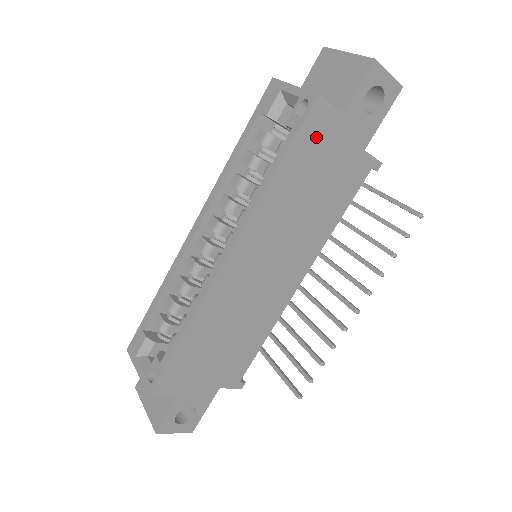
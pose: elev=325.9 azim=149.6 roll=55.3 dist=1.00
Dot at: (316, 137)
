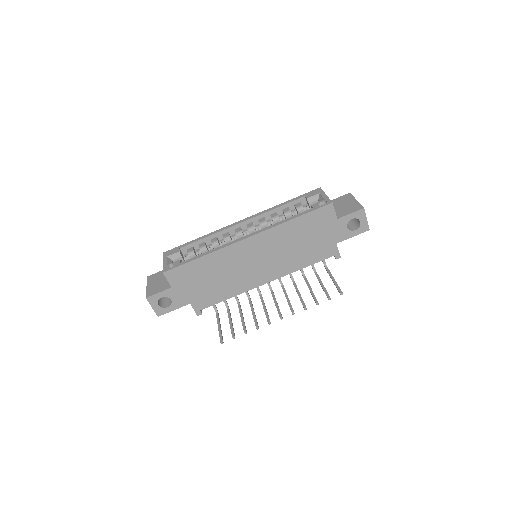
Dot at: (320, 219)
